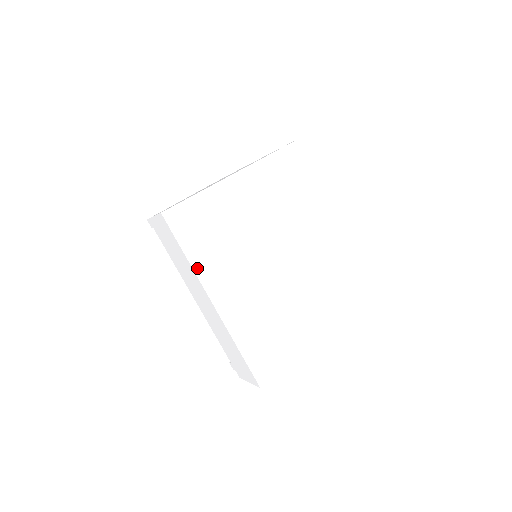
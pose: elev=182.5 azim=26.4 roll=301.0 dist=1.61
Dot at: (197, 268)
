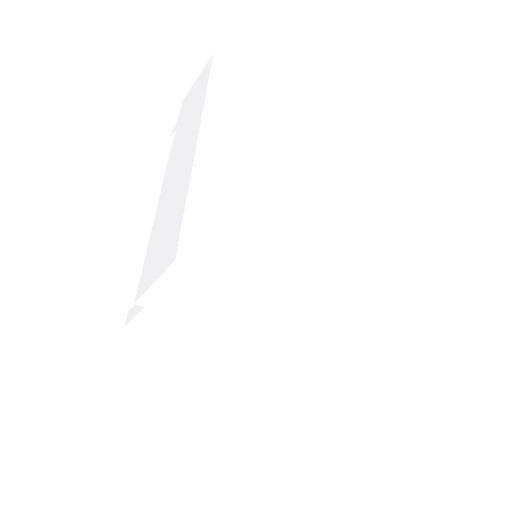
Dot at: (210, 103)
